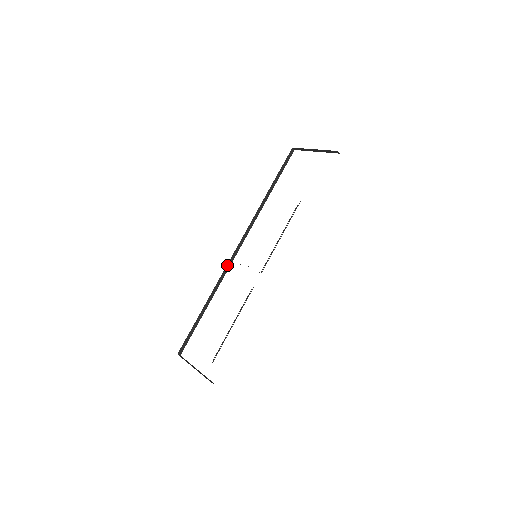
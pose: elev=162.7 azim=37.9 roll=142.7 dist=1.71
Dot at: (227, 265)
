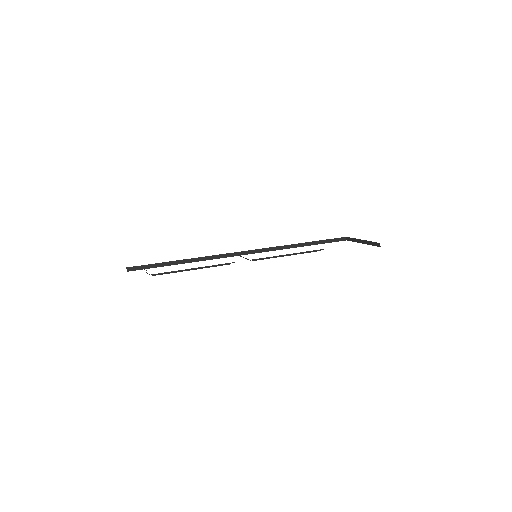
Dot at: (227, 254)
